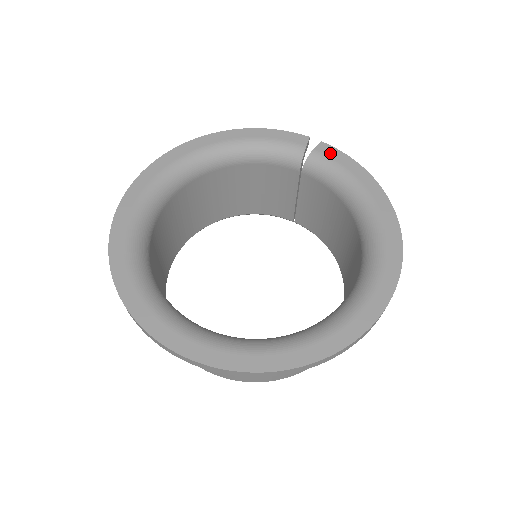
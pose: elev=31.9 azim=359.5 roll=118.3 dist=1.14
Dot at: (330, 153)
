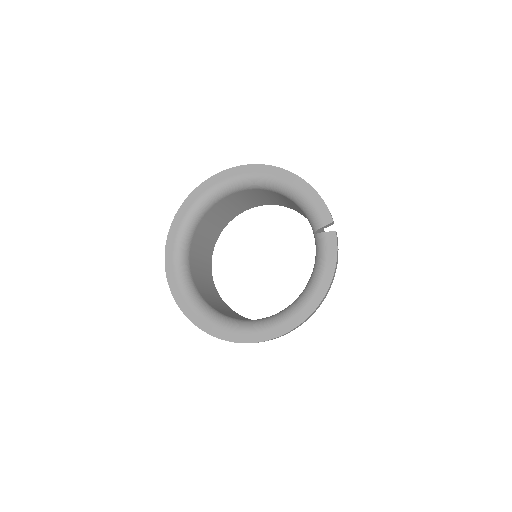
Dot at: (330, 243)
